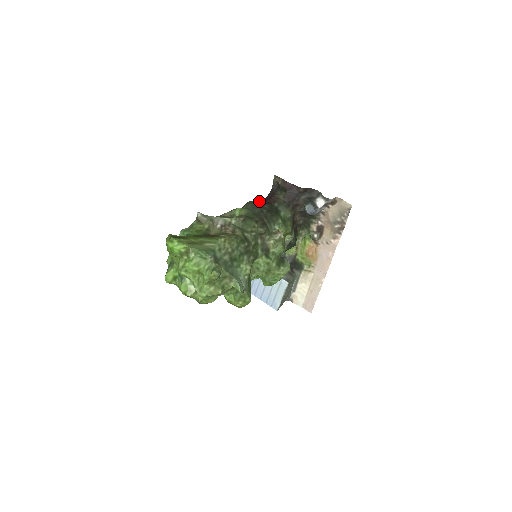
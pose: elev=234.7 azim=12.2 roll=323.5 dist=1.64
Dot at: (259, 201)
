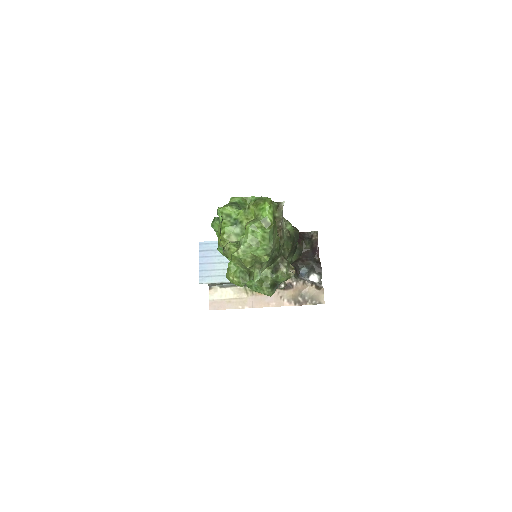
Dot at: occluded
